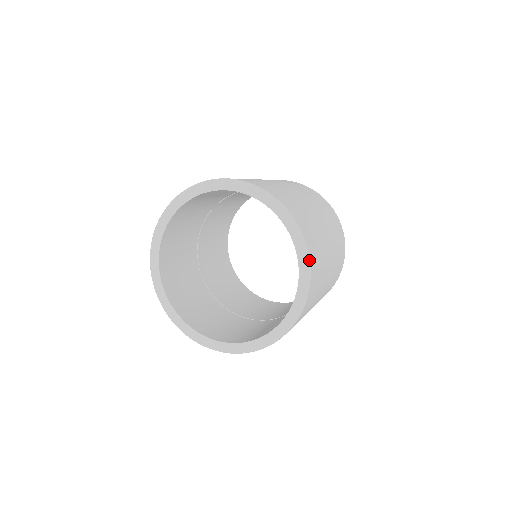
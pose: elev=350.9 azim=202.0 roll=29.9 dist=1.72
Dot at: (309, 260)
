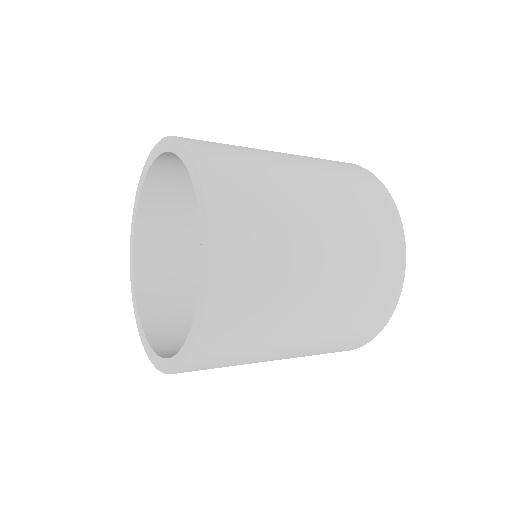
Dot at: (200, 329)
